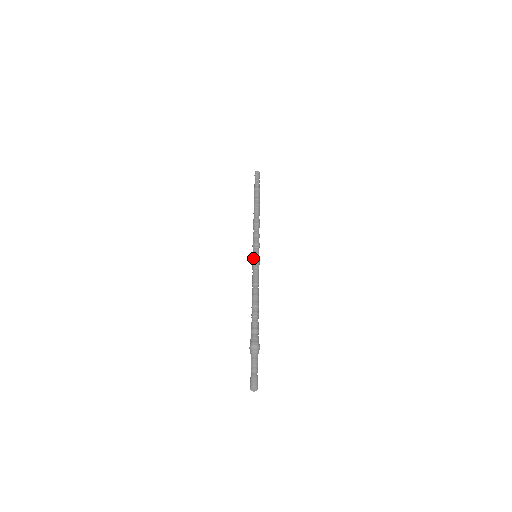
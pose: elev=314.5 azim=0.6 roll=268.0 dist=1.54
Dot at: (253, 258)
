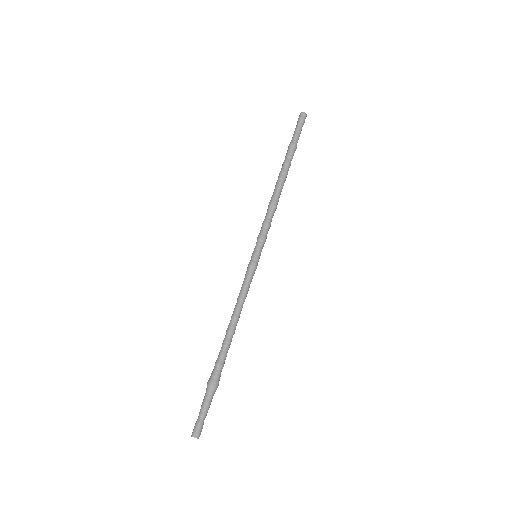
Dot at: (250, 260)
